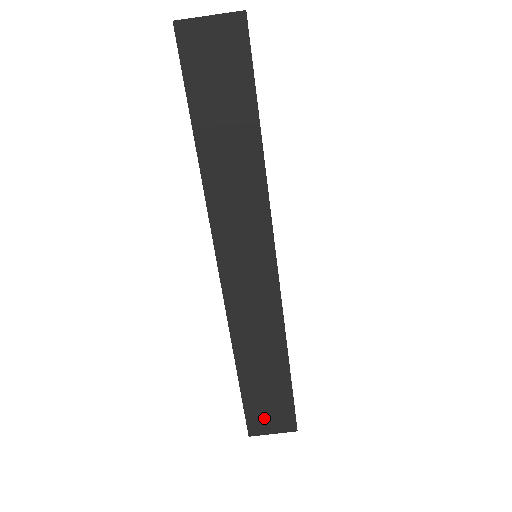
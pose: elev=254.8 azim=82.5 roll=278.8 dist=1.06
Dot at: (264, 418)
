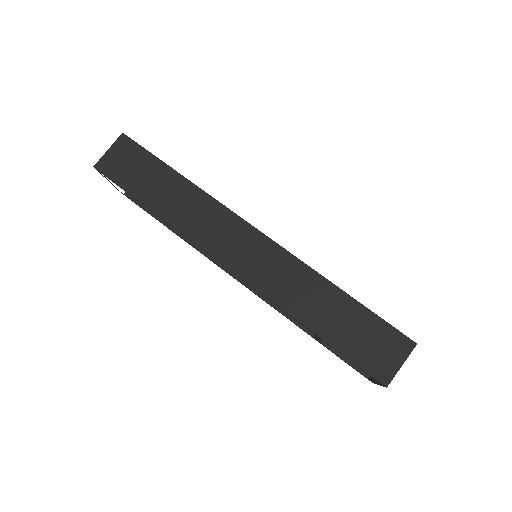
Dot at: (378, 356)
